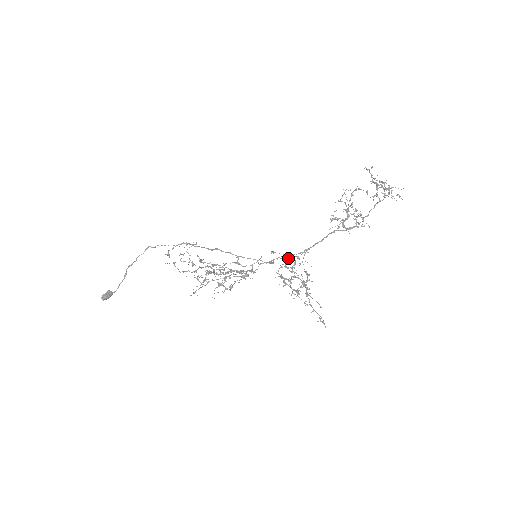
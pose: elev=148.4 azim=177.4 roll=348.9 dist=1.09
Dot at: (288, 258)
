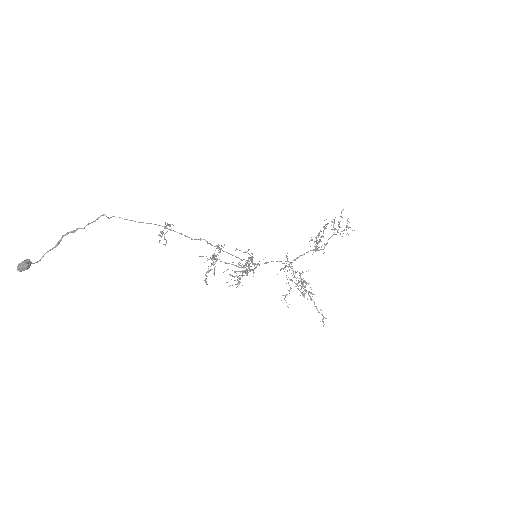
Dot at: occluded
